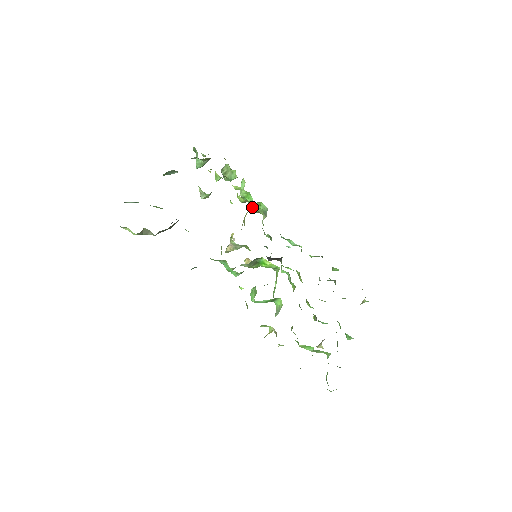
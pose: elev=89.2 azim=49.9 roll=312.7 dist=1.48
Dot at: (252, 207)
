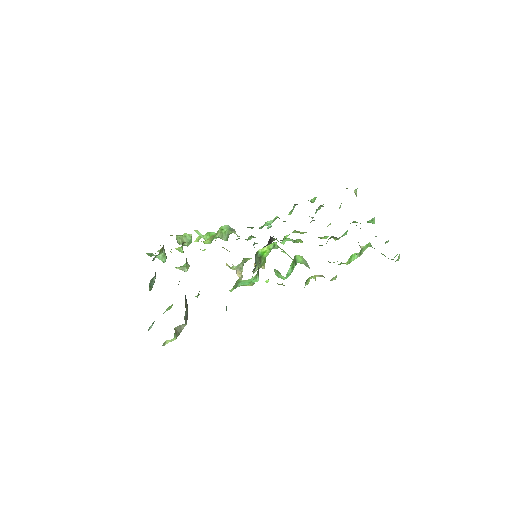
Dot at: (220, 237)
